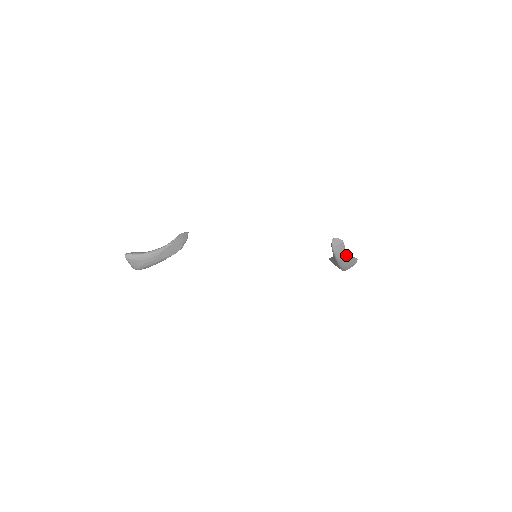
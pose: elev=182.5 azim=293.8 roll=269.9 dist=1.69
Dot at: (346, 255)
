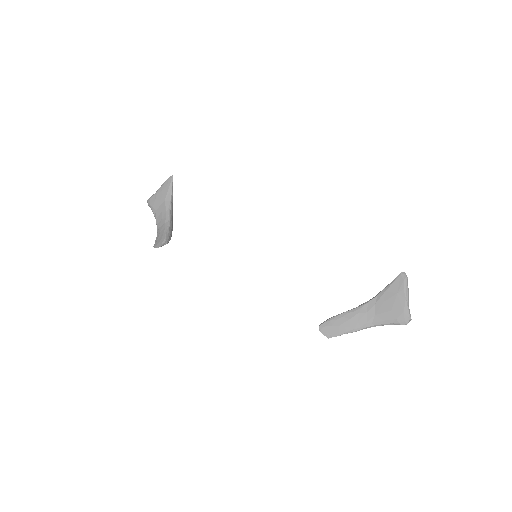
Dot at: (358, 329)
